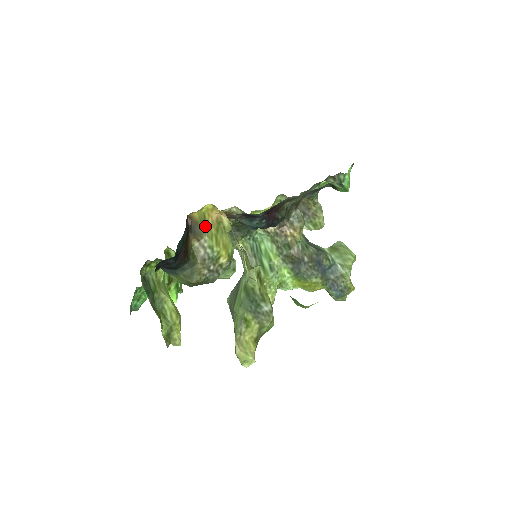
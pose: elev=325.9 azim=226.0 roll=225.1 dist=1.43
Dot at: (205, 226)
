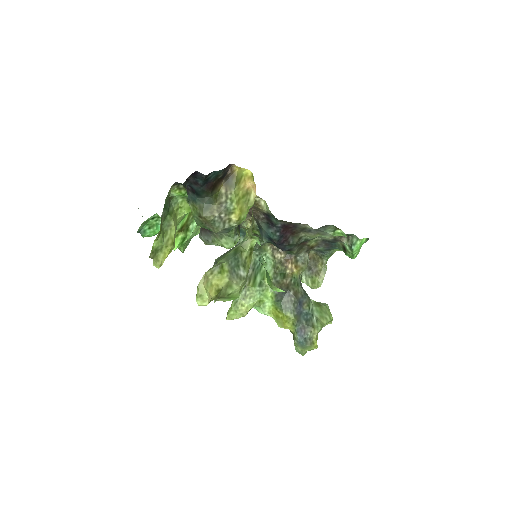
Dot at: (237, 184)
